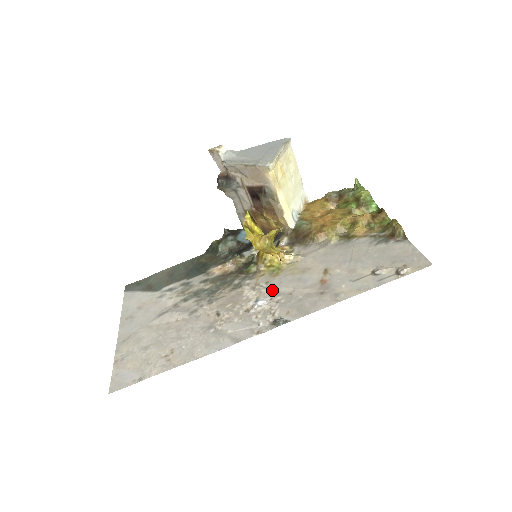
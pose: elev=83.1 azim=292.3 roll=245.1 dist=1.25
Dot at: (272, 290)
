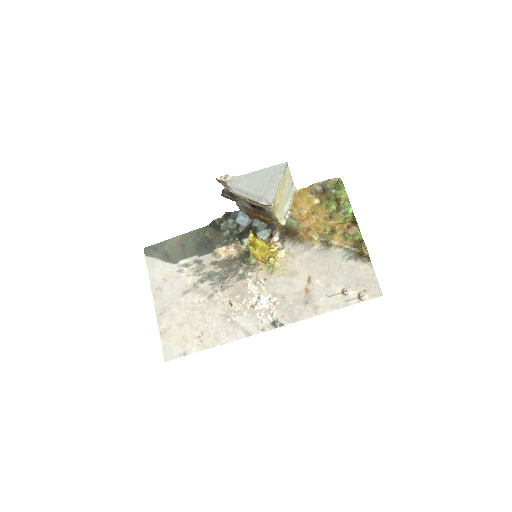
Dot at: (270, 289)
